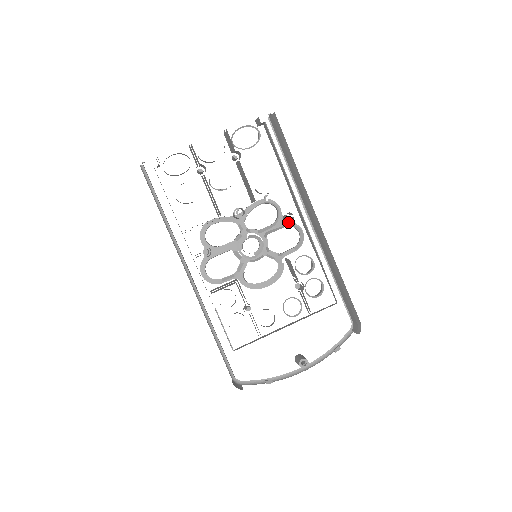
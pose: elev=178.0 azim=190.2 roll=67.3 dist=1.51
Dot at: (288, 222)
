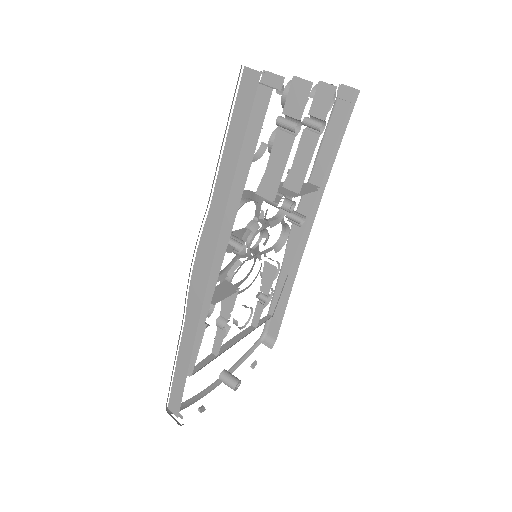
Dot at: occluded
